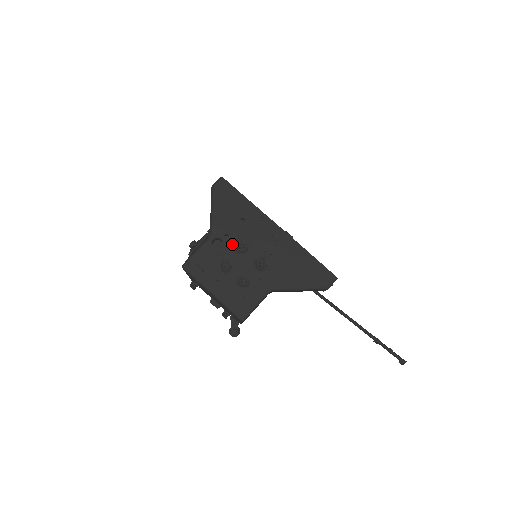
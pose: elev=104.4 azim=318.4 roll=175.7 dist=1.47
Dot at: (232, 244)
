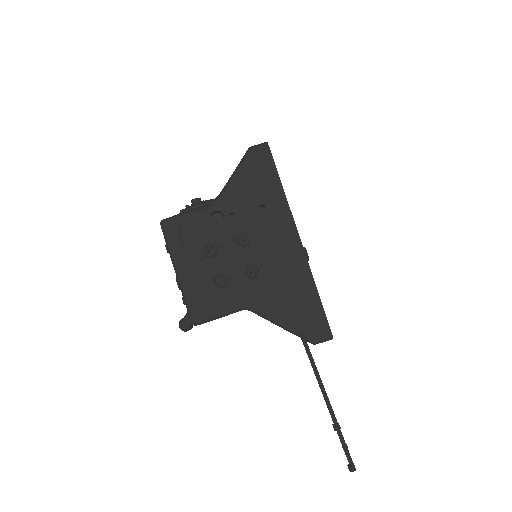
Dot at: (234, 228)
